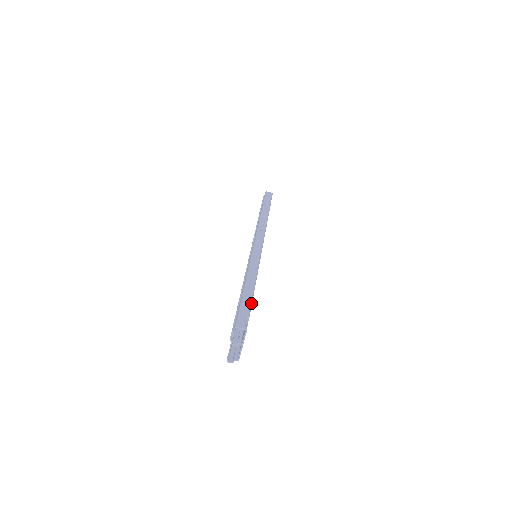
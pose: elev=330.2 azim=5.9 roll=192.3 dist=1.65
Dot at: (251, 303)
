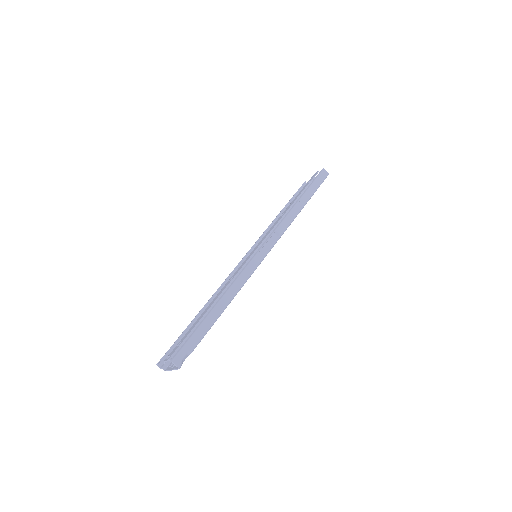
Dot at: occluded
